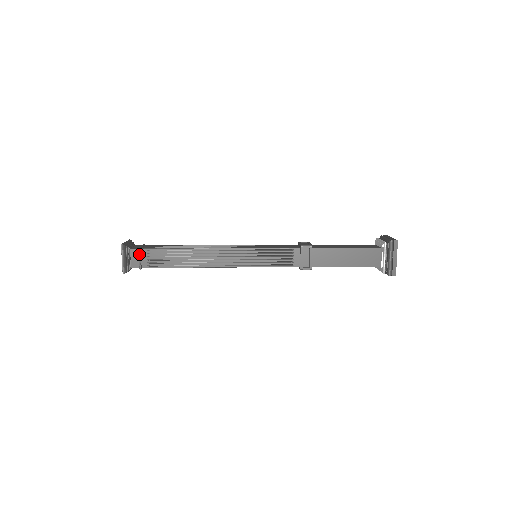
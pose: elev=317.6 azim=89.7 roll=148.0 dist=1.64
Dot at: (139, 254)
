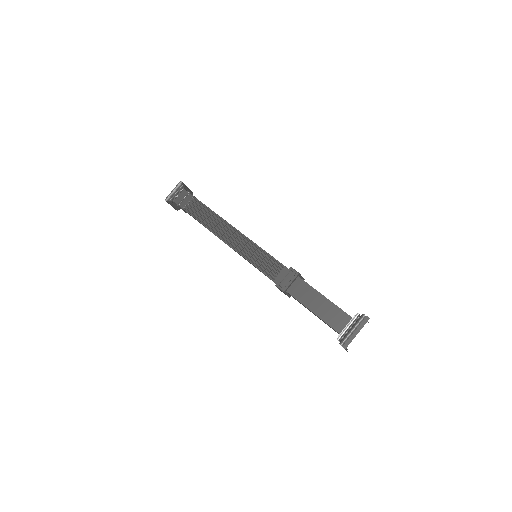
Dot at: (180, 208)
